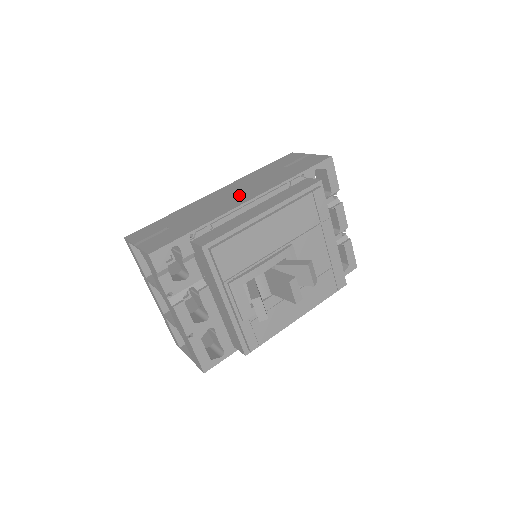
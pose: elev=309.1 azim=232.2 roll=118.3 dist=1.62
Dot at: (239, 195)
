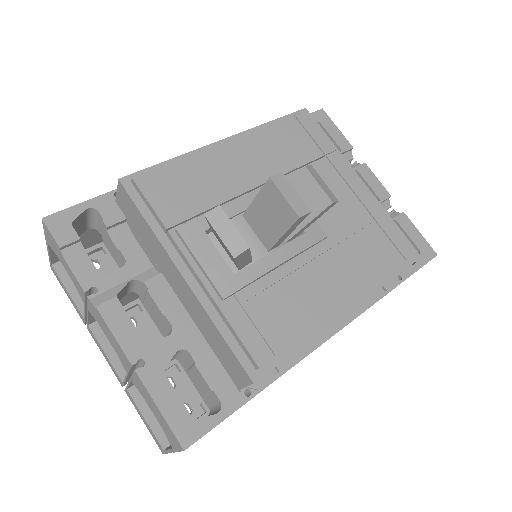
Dot at: occluded
